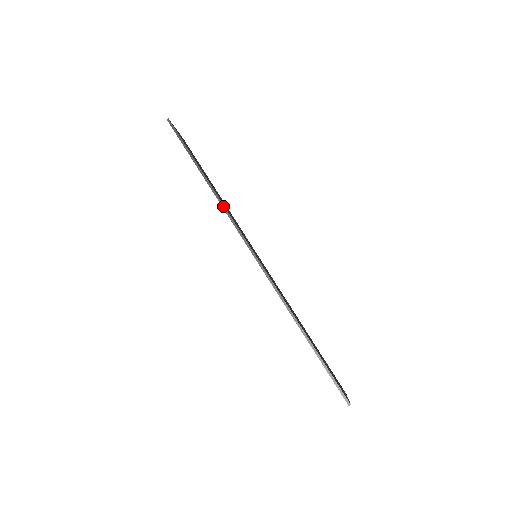
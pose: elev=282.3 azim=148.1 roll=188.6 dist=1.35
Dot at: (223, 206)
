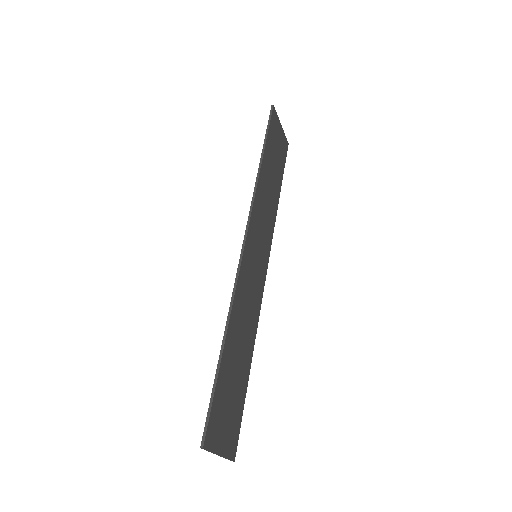
Dot at: (255, 188)
